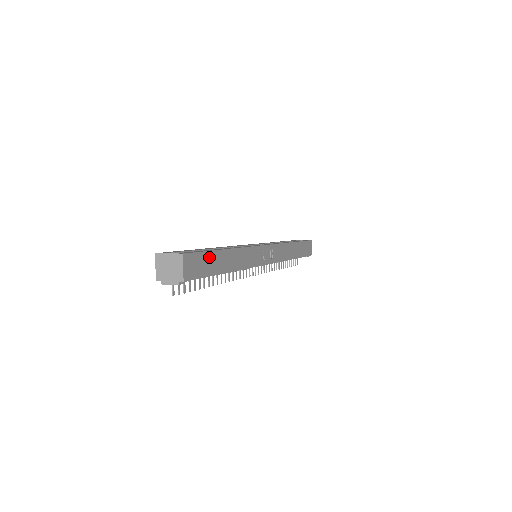
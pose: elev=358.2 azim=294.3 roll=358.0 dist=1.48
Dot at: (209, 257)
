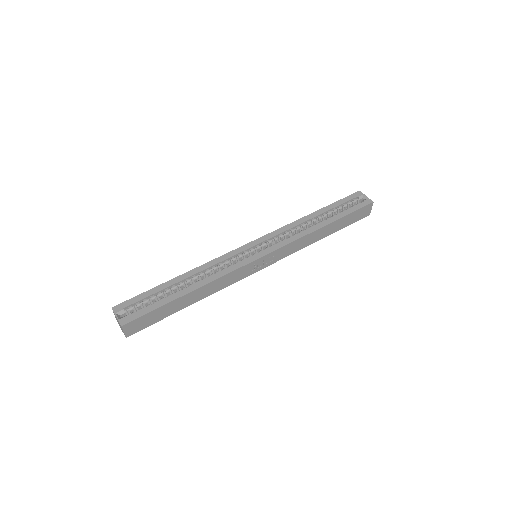
Dot at: (159, 310)
